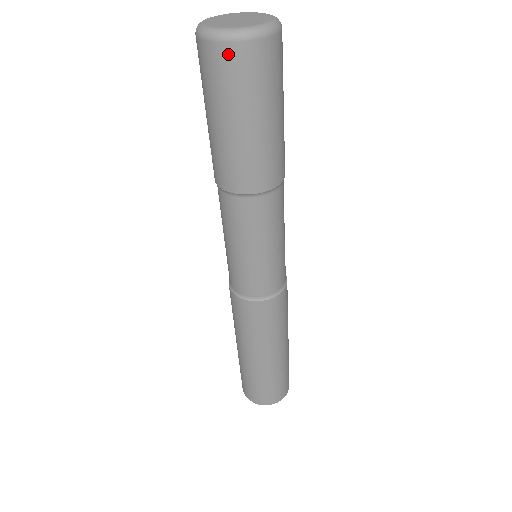
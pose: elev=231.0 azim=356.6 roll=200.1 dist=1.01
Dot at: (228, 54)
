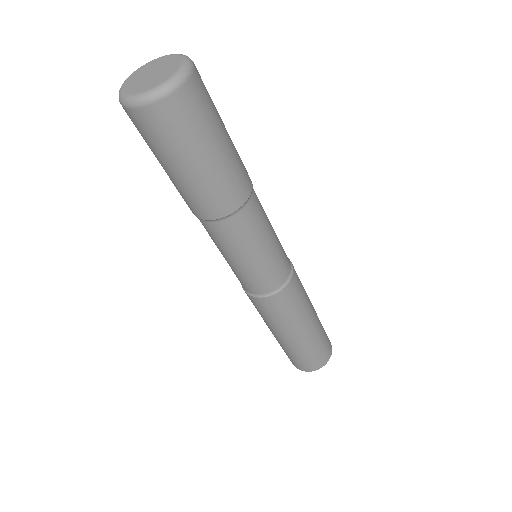
Dot at: (140, 117)
